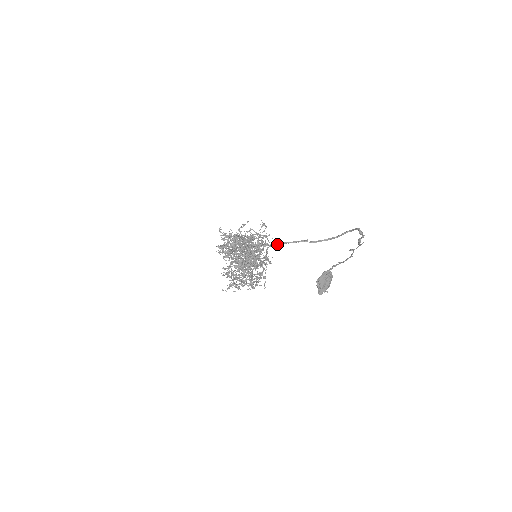
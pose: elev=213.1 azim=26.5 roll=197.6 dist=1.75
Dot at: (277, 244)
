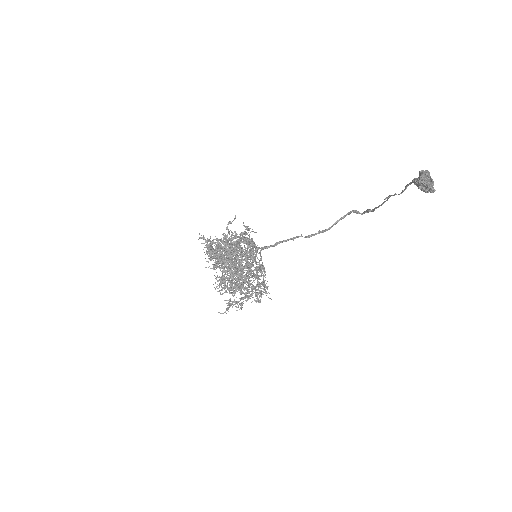
Dot at: occluded
